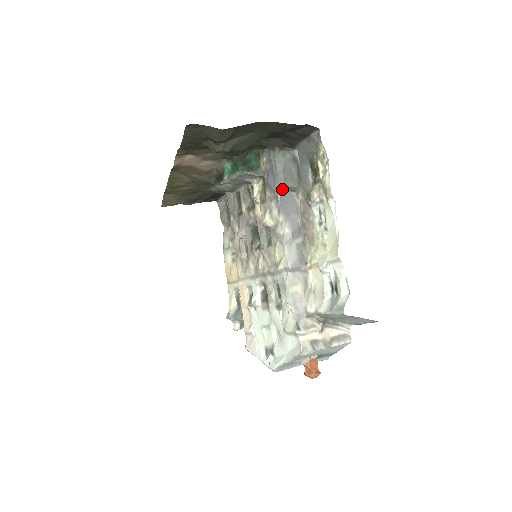
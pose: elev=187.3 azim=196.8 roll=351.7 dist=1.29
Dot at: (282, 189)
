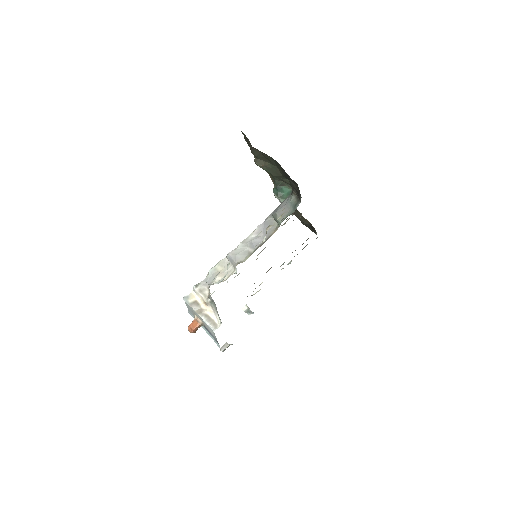
Dot at: (273, 216)
